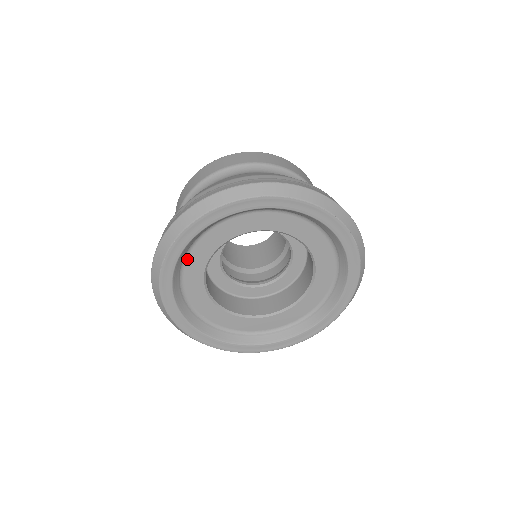
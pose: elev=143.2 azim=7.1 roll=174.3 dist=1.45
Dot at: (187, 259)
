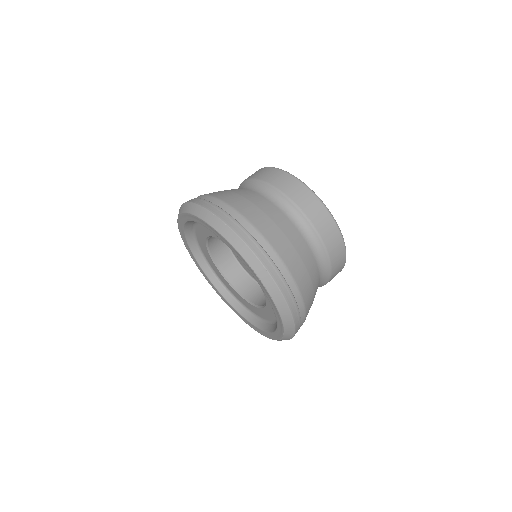
Dot at: (196, 233)
